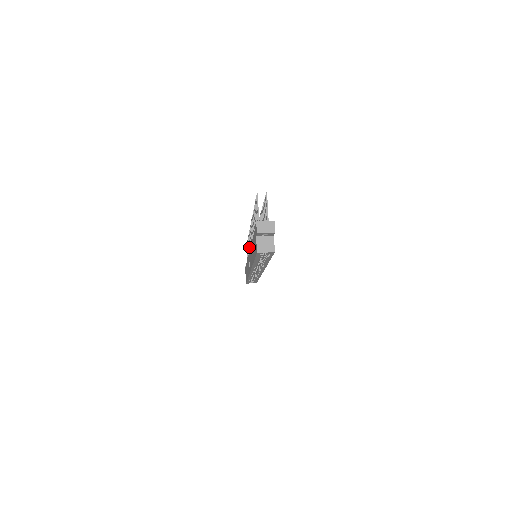
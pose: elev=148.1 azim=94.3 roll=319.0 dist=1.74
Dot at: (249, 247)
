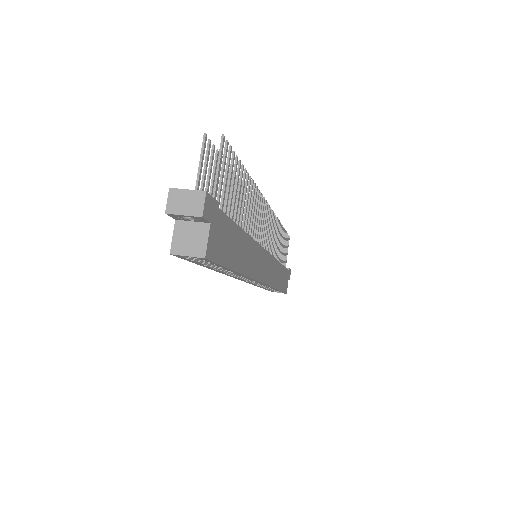
Dot at: occluded
